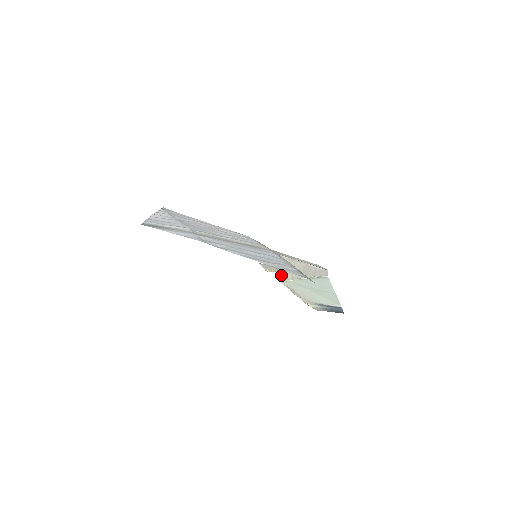
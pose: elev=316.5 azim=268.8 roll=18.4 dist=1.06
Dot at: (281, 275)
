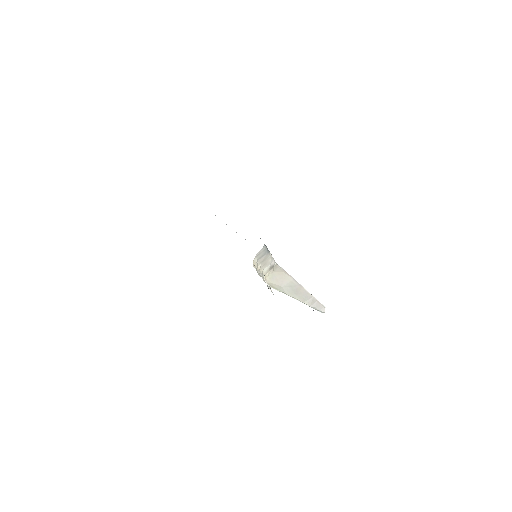
Dot at: (271, 281)
